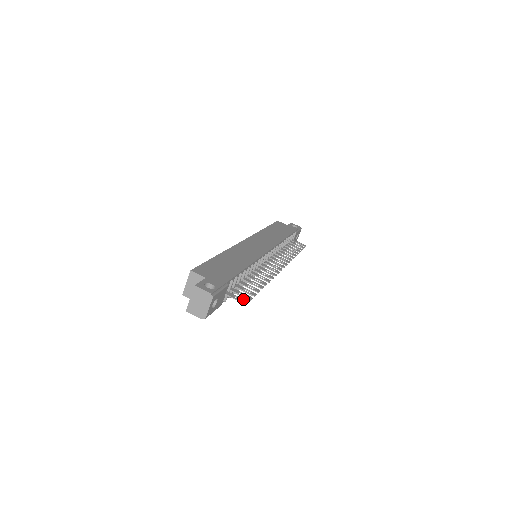
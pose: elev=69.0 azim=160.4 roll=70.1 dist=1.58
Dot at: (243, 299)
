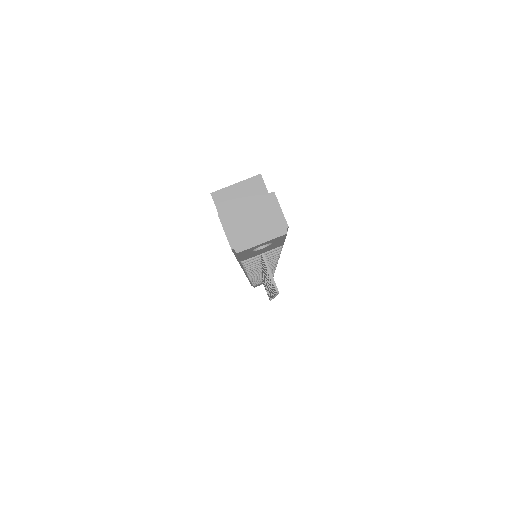
Dot at: occluded
